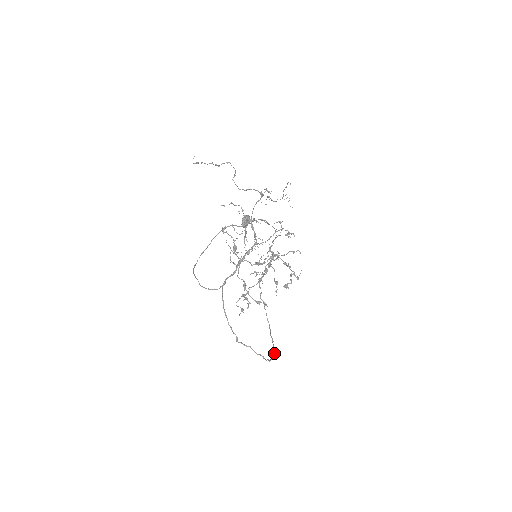
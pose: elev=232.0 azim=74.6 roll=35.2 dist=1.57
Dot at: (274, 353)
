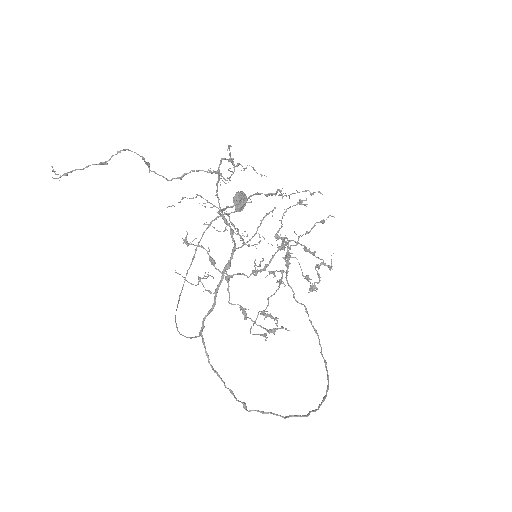
Dot at: (328, 385)
